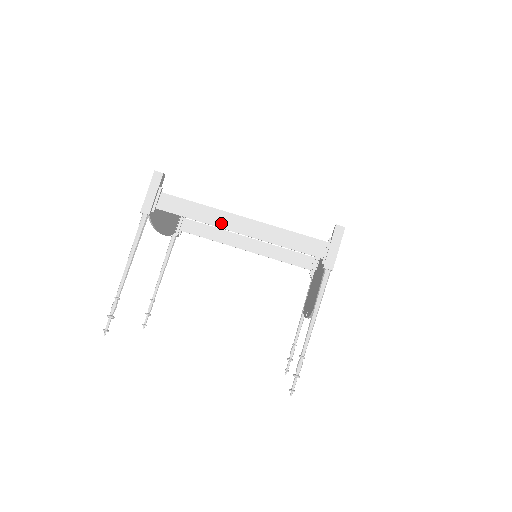
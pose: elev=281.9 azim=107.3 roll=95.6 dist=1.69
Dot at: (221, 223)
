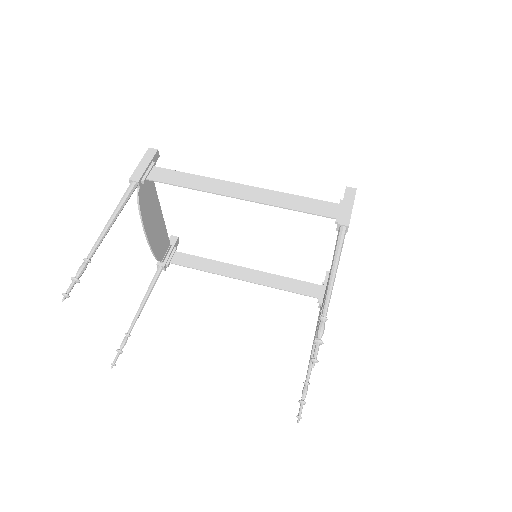
Dot at: (218, 190)
